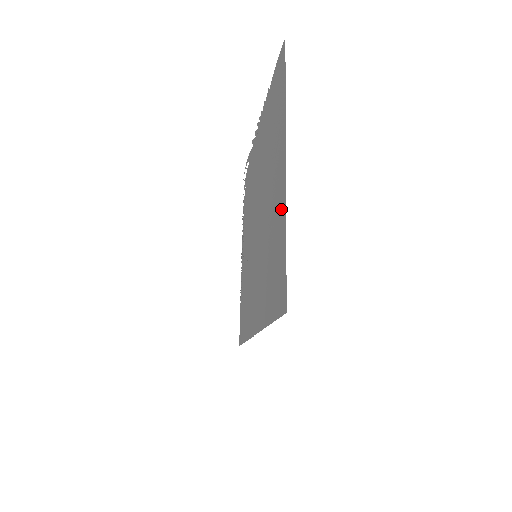
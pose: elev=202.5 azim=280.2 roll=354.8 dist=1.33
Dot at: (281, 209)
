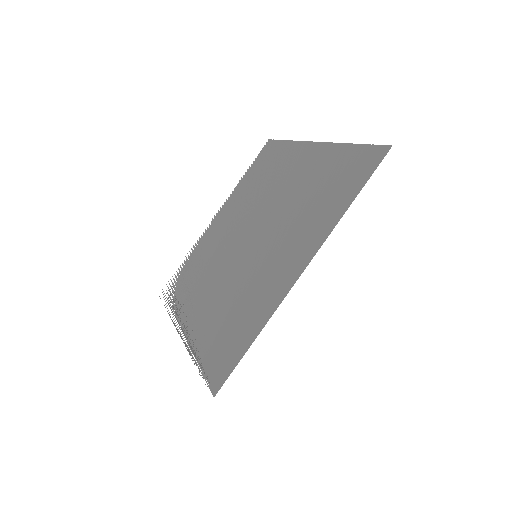
Dot at: (325, 155)
